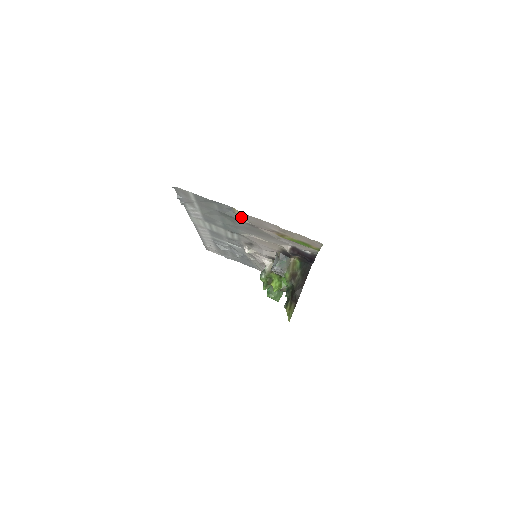
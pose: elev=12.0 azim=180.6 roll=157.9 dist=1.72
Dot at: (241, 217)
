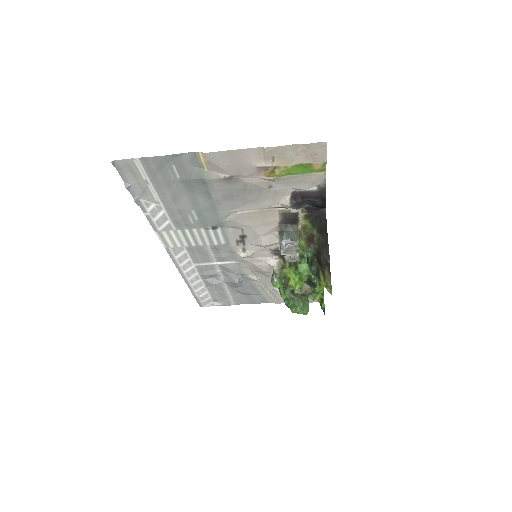
Dot at: (212, 171)
